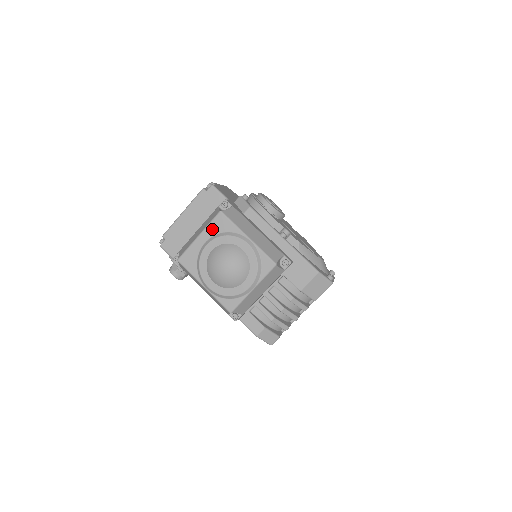
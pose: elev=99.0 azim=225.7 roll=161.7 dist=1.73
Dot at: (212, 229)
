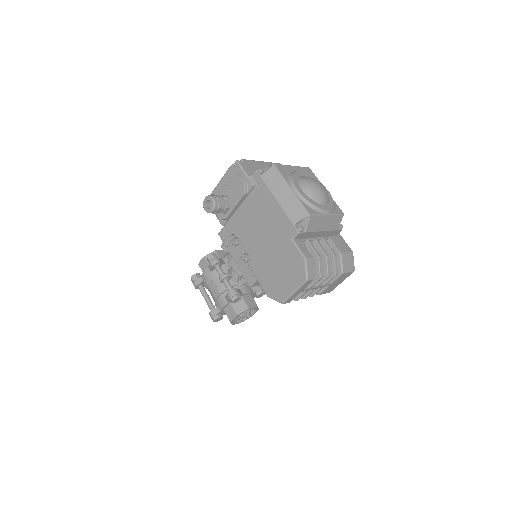
Dot at: (303, 170)
